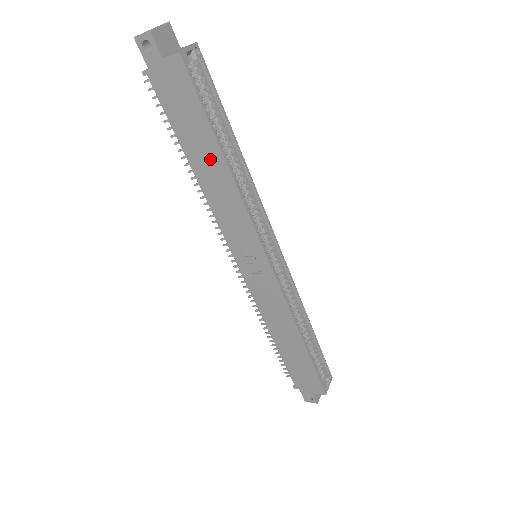
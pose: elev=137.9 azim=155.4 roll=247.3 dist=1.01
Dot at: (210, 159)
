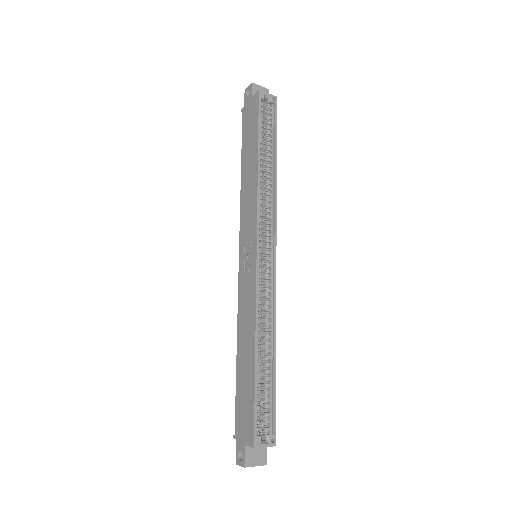
Dot at: (251, 159)
